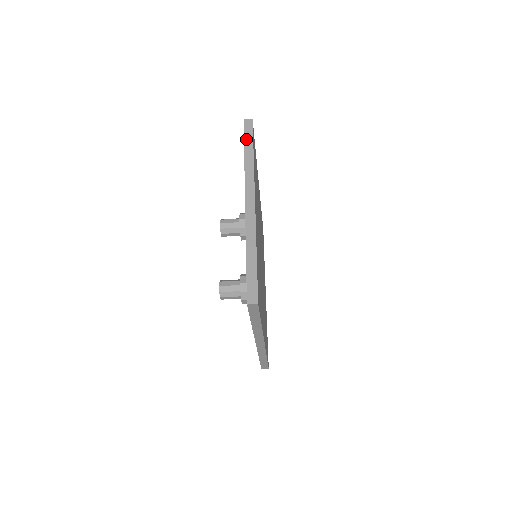
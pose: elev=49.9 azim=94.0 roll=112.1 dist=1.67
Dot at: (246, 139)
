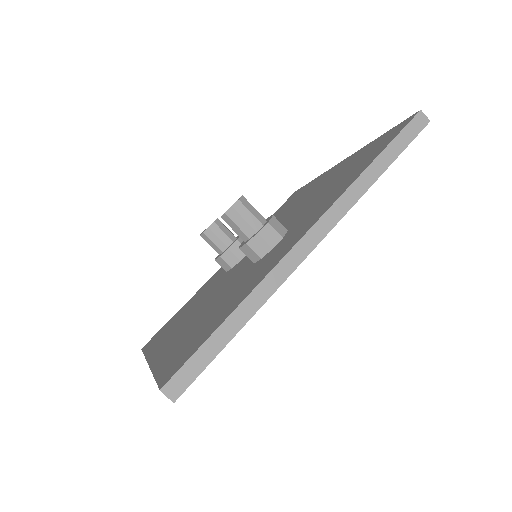
Dot at: occluded
